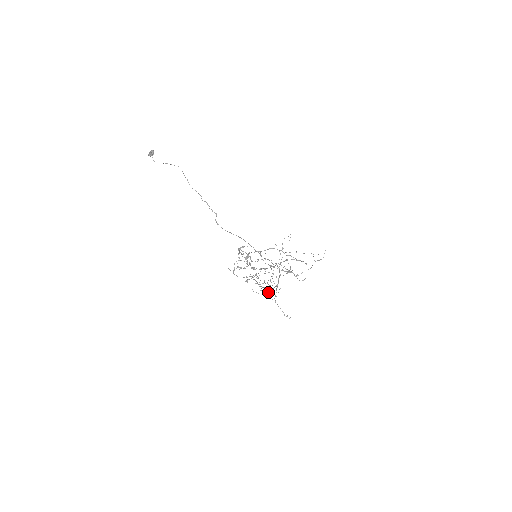
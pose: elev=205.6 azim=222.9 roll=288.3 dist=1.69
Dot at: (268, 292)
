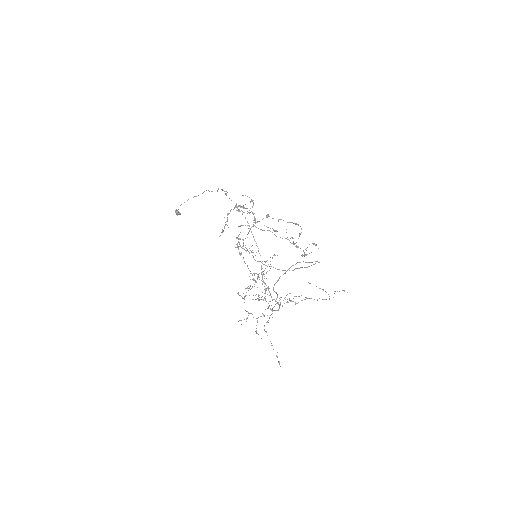
Dot at: (257, 321)
